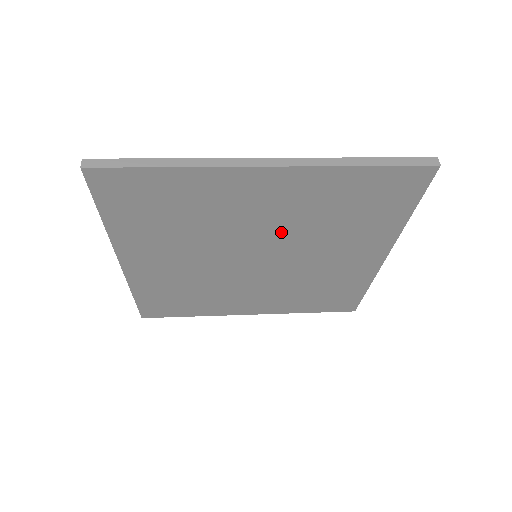
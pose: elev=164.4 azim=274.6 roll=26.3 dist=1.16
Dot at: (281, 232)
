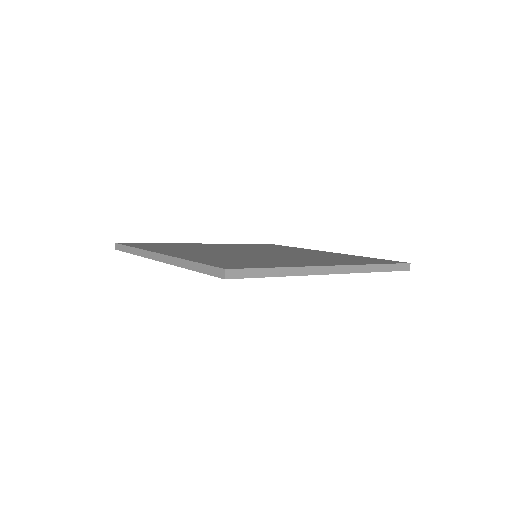
Dot at: occluded
